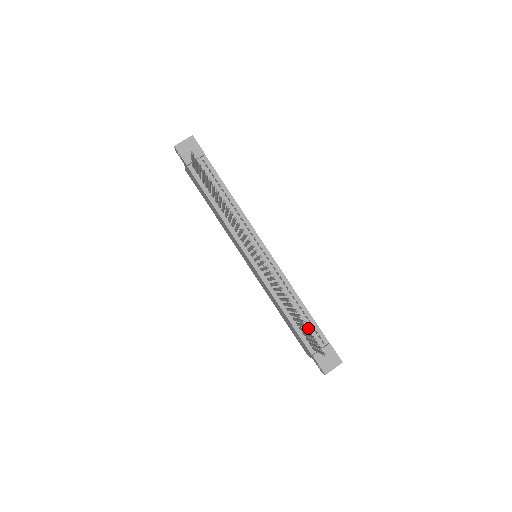
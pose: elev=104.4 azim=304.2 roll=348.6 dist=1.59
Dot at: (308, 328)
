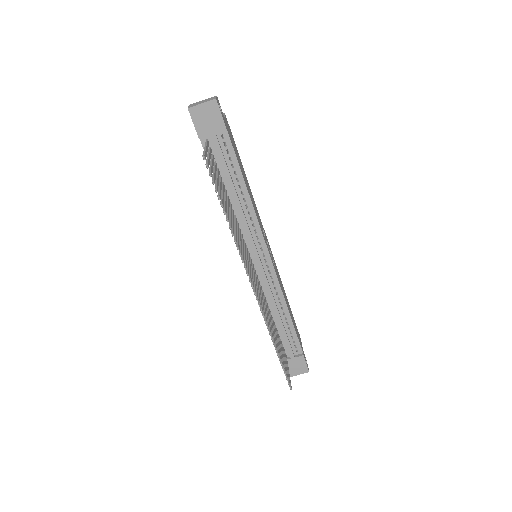
Dot at: (282, 365)
